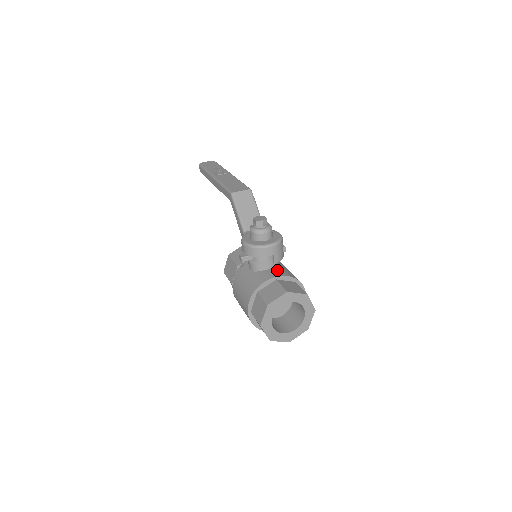
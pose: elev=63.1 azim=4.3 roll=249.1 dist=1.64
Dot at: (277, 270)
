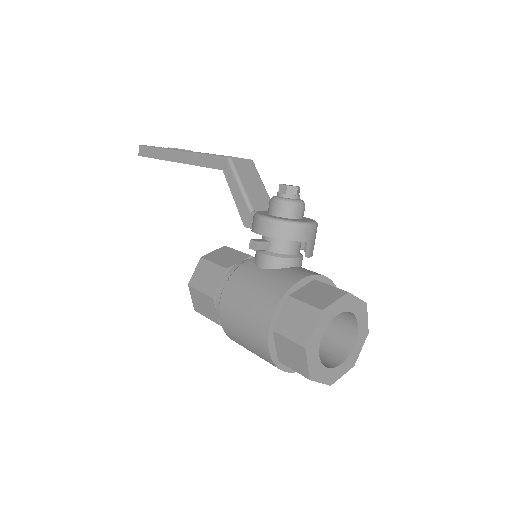
Dot at: occluded
